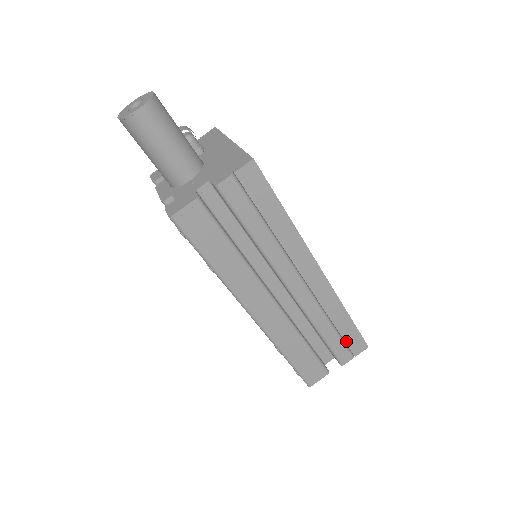
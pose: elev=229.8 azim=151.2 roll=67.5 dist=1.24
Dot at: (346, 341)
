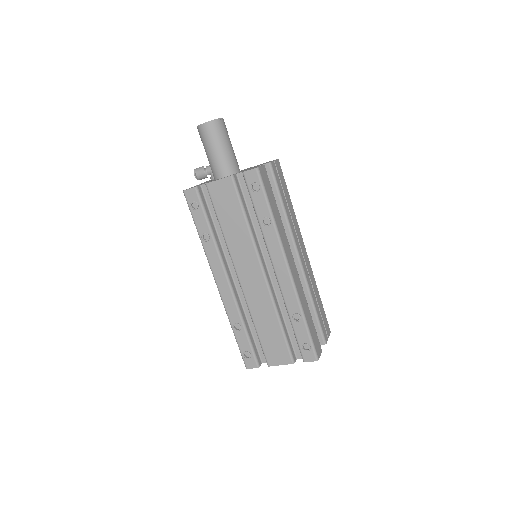
Dot at: (323, 319)
